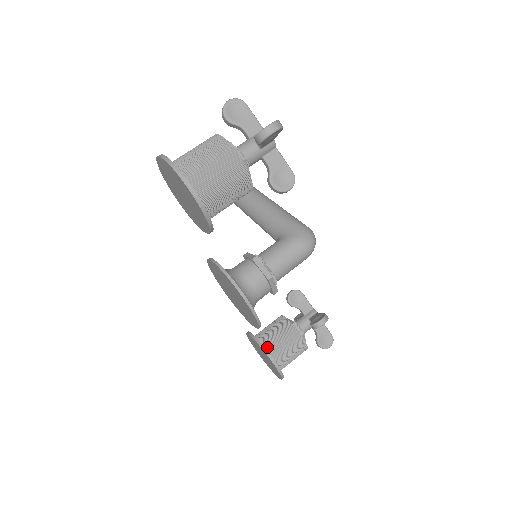
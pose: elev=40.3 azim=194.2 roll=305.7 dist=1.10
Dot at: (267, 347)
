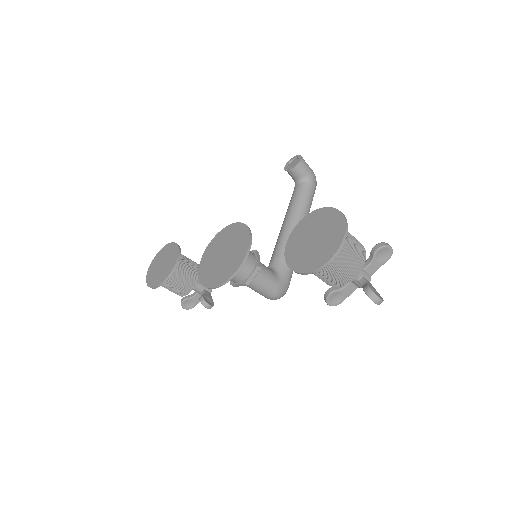
Dot at: occluded
